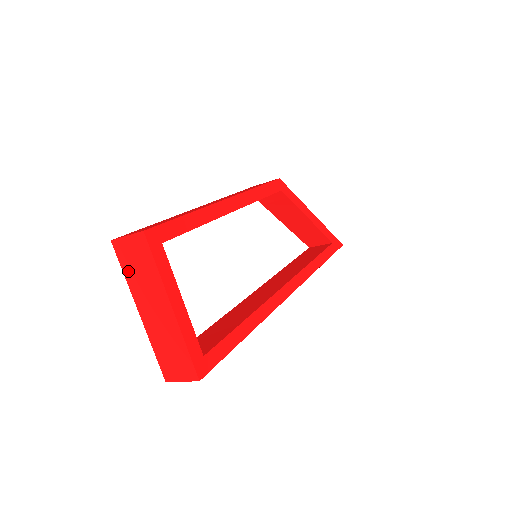
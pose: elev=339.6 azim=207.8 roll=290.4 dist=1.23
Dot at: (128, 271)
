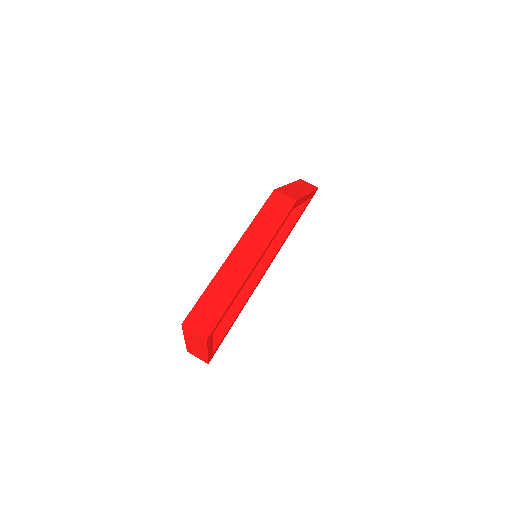
Dot at: (187, 333)
